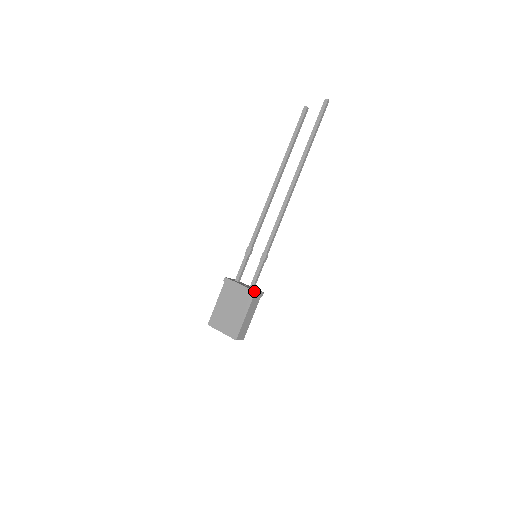
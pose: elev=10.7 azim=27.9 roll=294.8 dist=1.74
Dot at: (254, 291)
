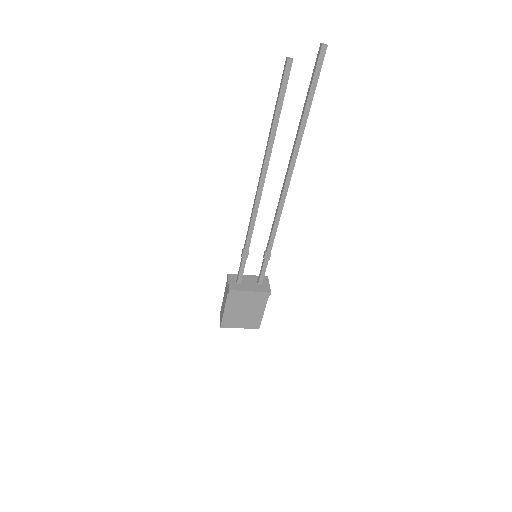
Dot at: (270, 292)
